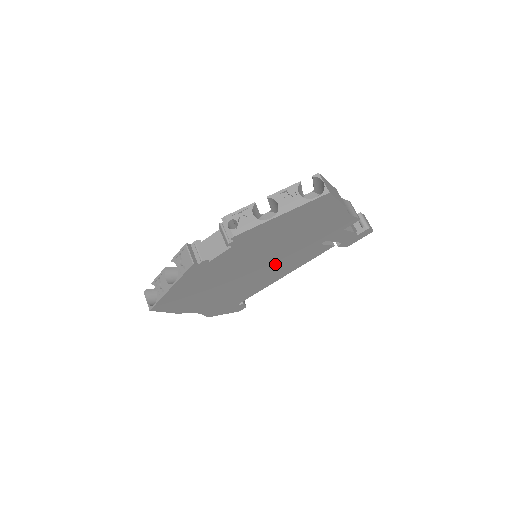
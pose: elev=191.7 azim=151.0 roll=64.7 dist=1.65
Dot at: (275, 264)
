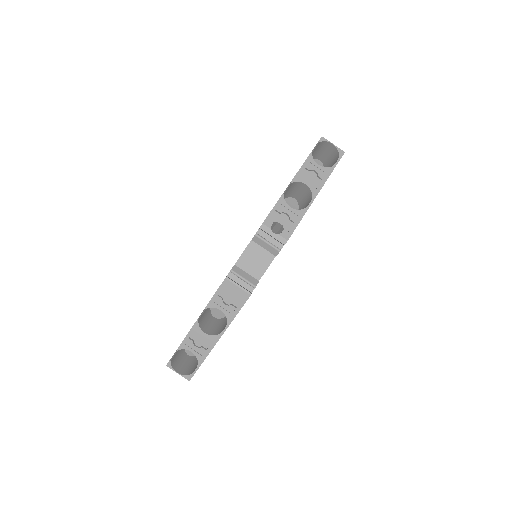
Dot at: occluded
